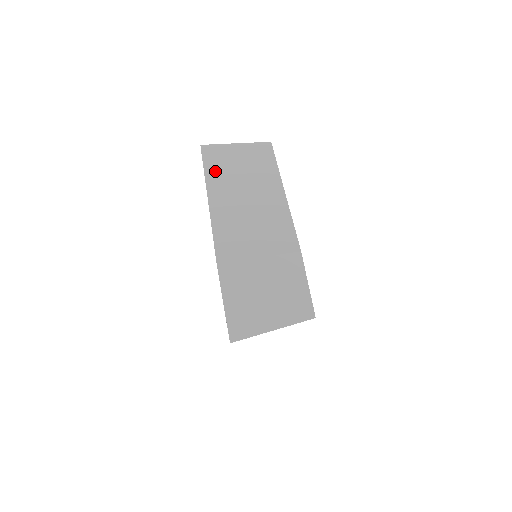
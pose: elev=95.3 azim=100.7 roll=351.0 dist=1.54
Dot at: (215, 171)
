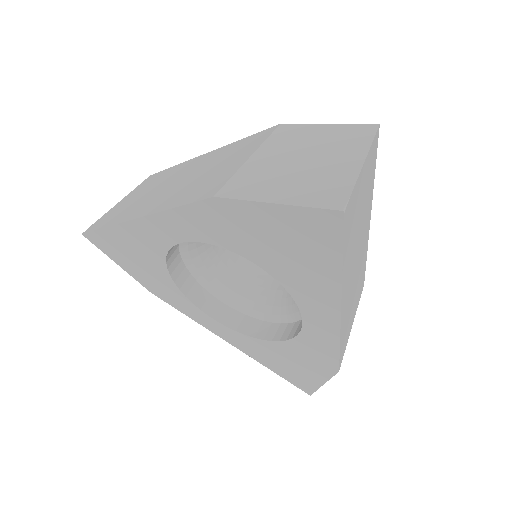
Dot at: (118, 216)
